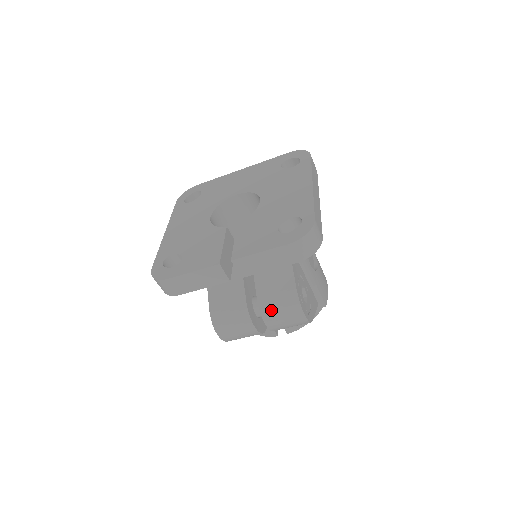
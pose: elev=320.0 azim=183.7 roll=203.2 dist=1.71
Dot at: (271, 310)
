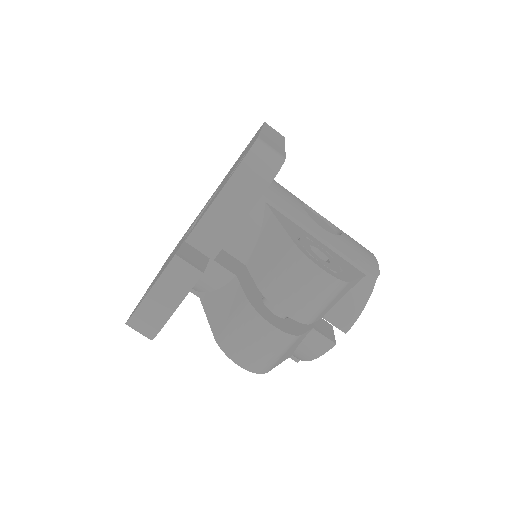
Dot at: (278, 288)
